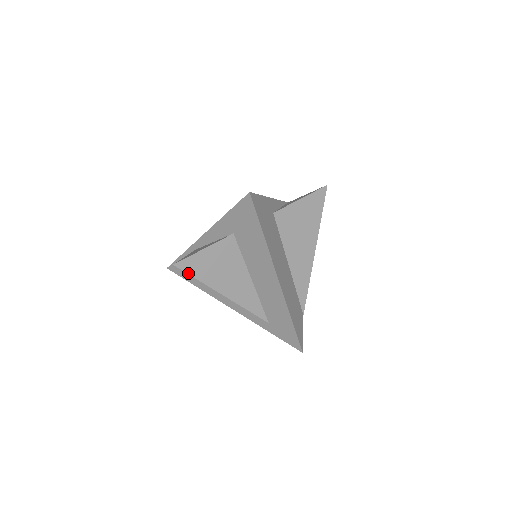
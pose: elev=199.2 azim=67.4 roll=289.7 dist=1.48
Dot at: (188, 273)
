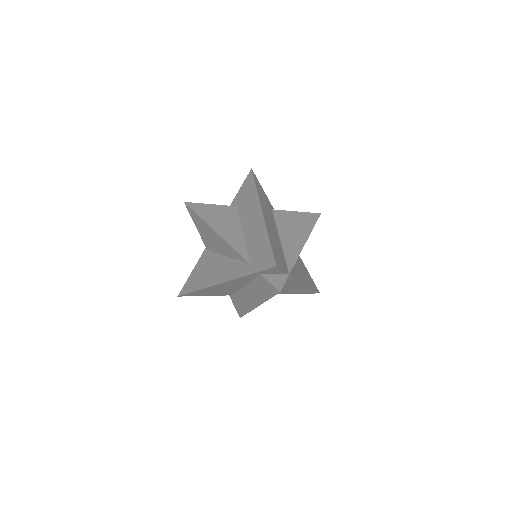
Dot at: (192, 209)
